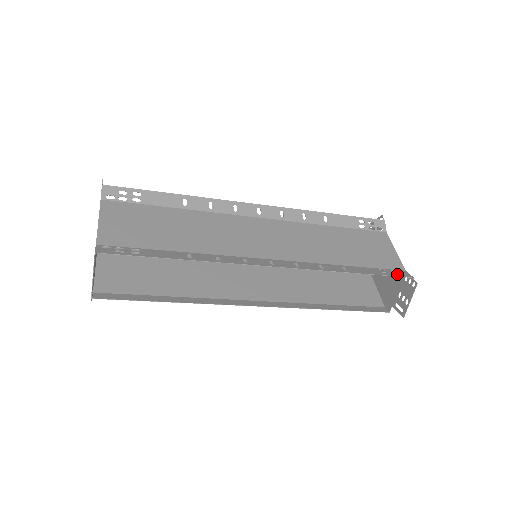
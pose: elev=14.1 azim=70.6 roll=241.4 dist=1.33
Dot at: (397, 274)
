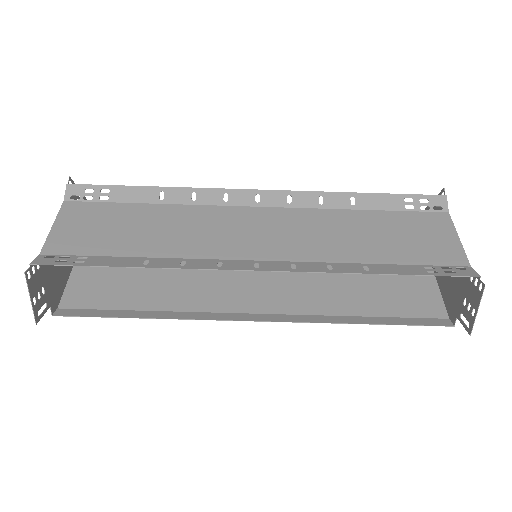
Dot at: occluded
